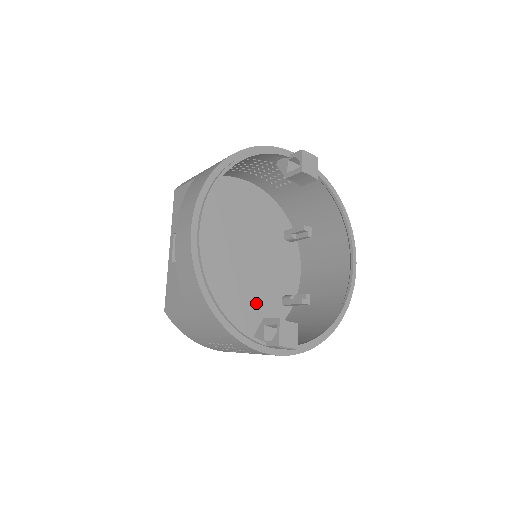
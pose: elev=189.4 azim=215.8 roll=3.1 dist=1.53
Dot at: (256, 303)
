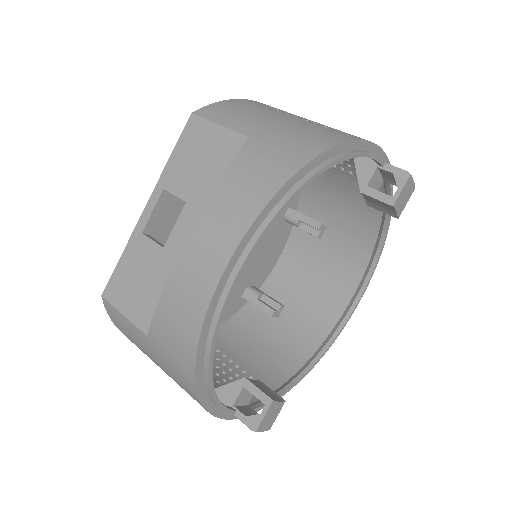
Dot at: occluded
